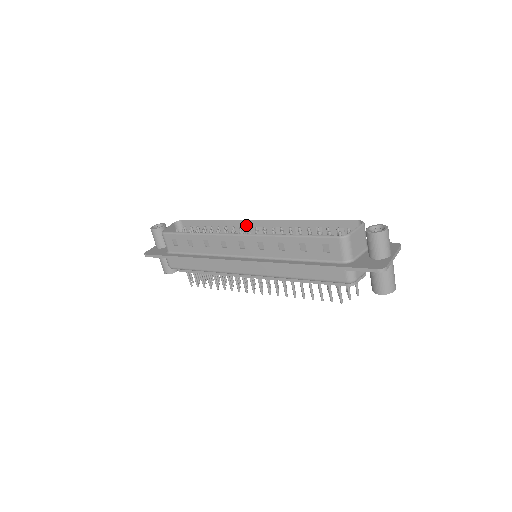
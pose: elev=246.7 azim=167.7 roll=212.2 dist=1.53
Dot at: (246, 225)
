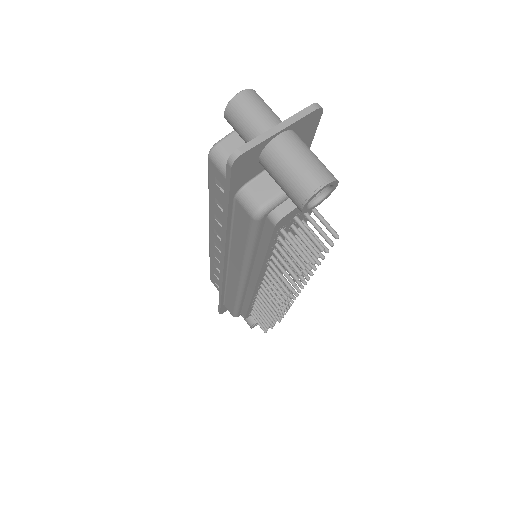
Dot at: occluded
